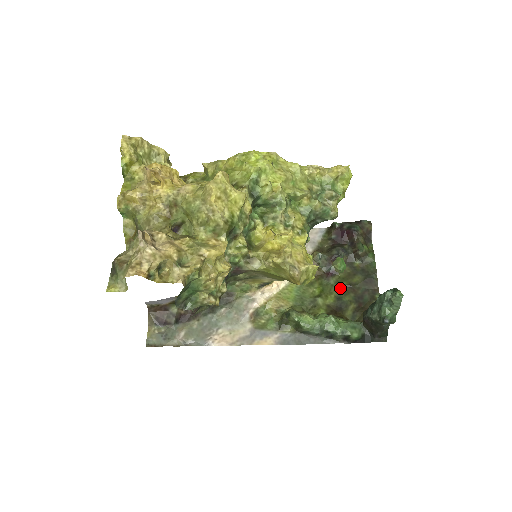
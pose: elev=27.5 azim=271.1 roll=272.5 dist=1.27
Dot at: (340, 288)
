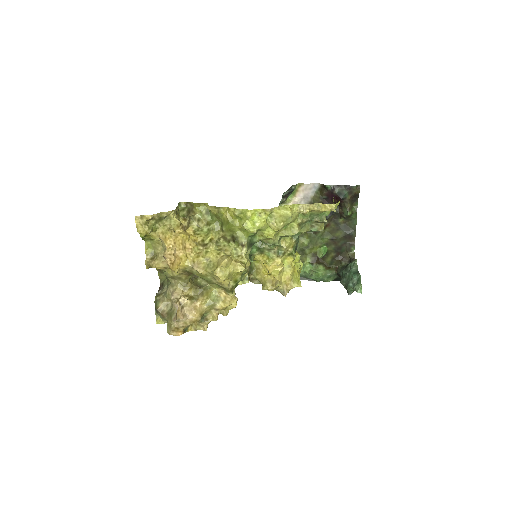
Dot at: (324, 241)
